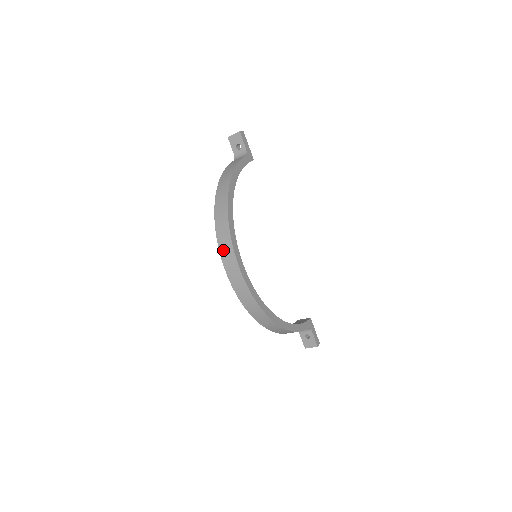
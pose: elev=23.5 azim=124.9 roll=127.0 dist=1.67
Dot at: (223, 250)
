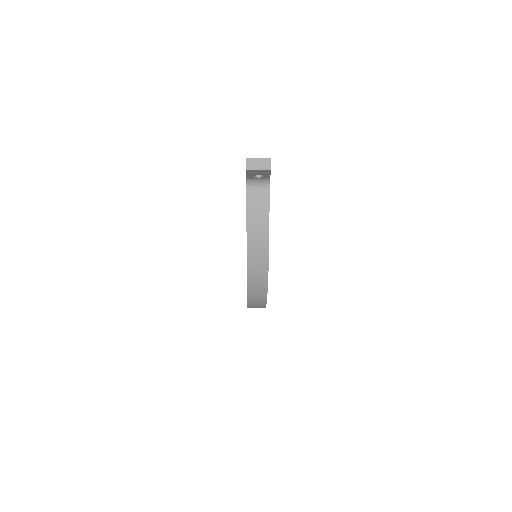
Dot at: (253, 306)
